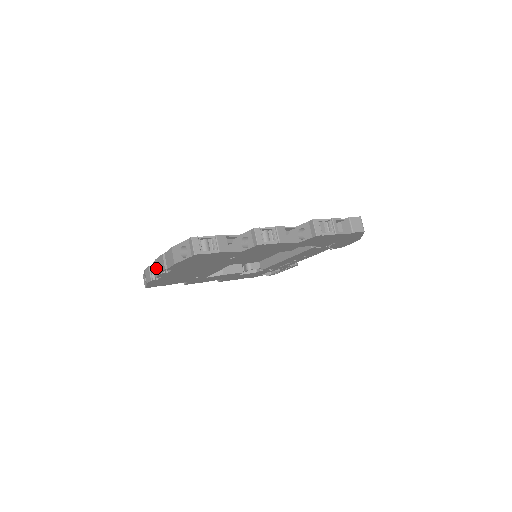
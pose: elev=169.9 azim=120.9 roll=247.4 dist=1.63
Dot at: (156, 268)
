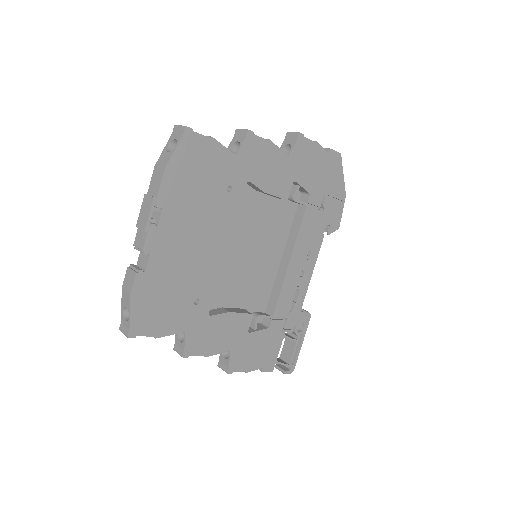
Dot at: (140, 229)
